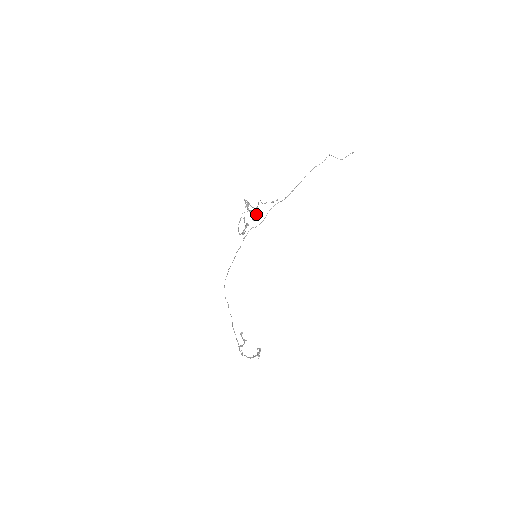
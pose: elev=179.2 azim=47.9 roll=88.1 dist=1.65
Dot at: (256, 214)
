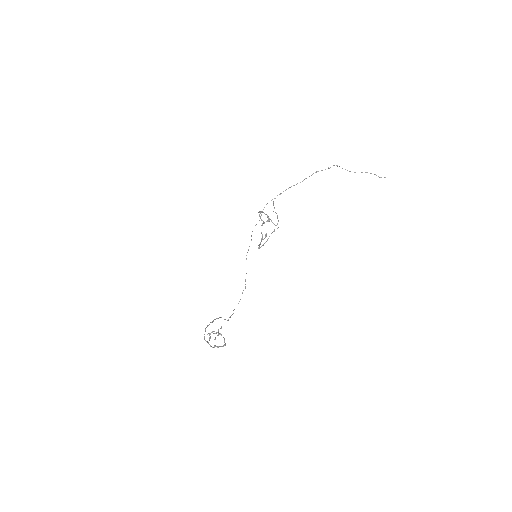
Dot at: (267, 221)
